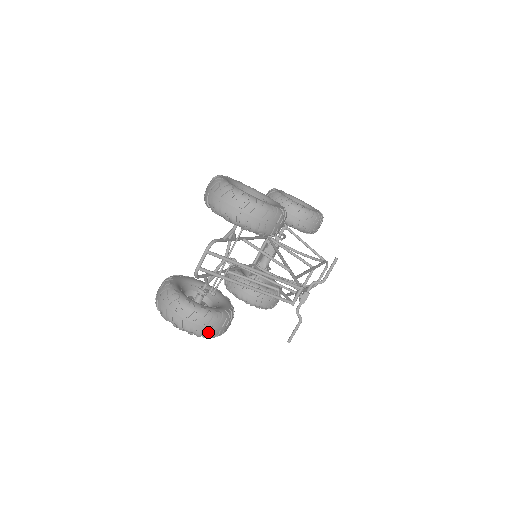
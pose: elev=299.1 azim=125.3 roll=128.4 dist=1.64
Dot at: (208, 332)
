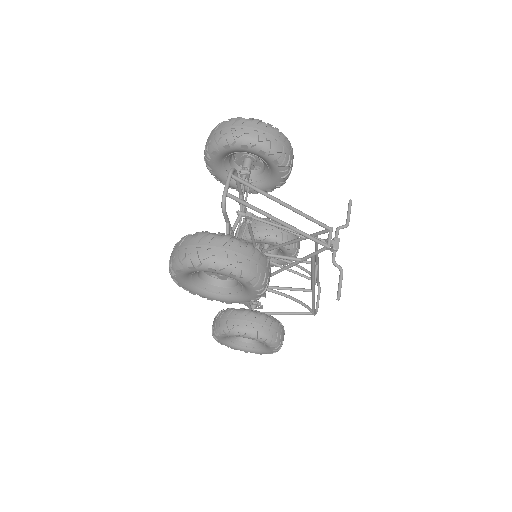
Dot at: (255, 268)
